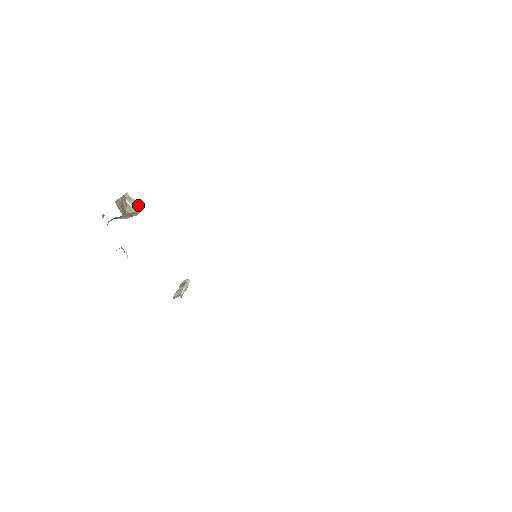
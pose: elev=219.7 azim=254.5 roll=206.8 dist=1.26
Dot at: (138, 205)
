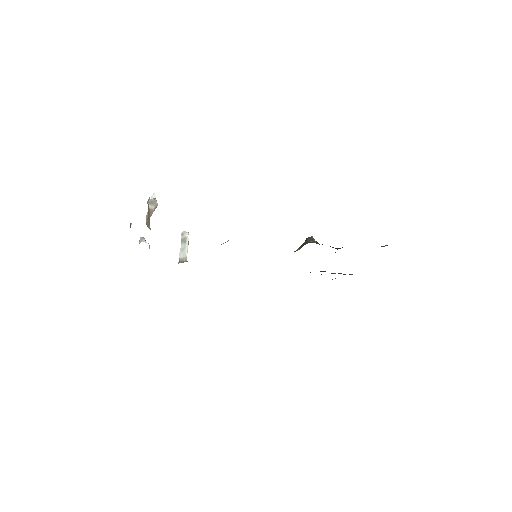
Dot at: (156, 201)
